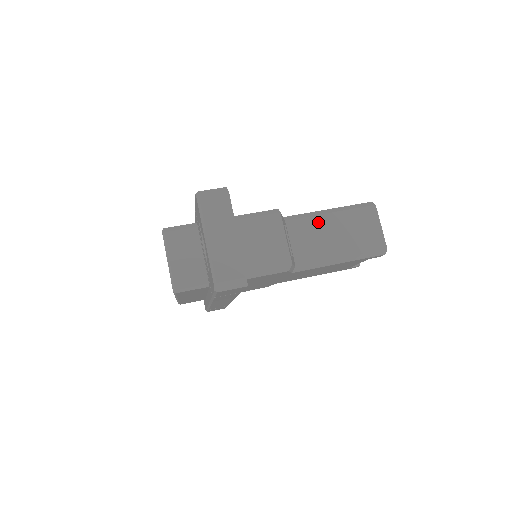
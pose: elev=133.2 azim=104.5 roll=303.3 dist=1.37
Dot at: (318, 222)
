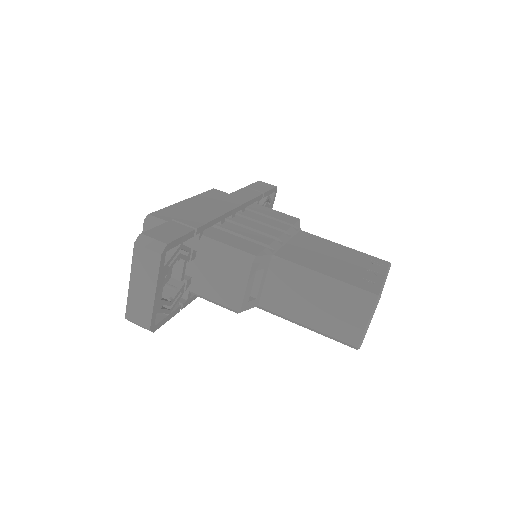
Dot at: (302, 282)
